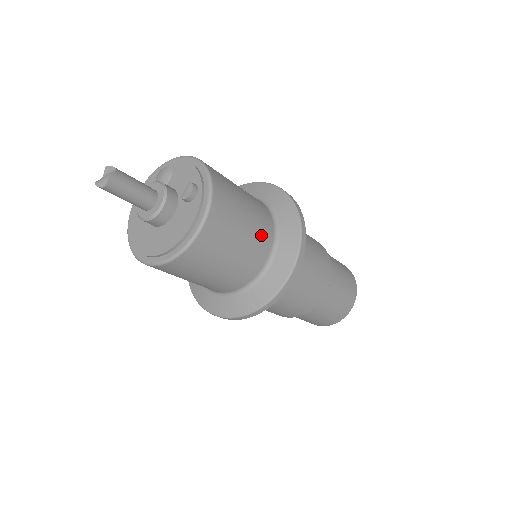
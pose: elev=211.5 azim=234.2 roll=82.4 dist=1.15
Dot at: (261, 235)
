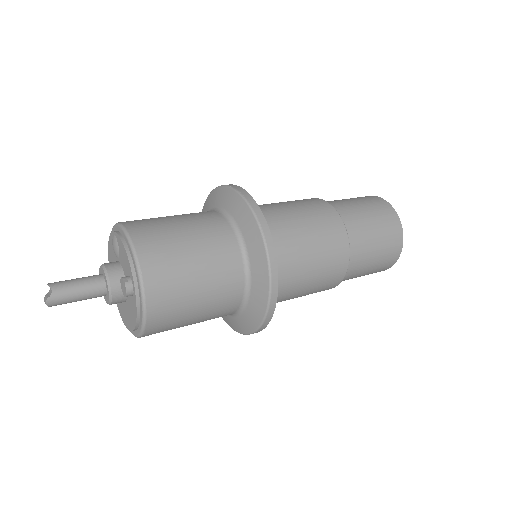
Dot at: (225, 289)
